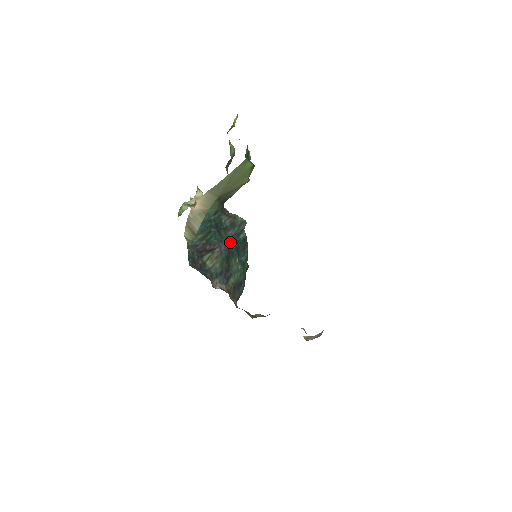
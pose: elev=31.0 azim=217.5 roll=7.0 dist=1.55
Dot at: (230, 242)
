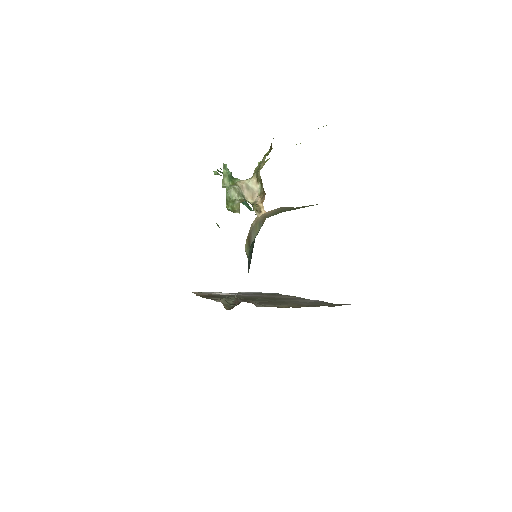
Dot at: occluded
